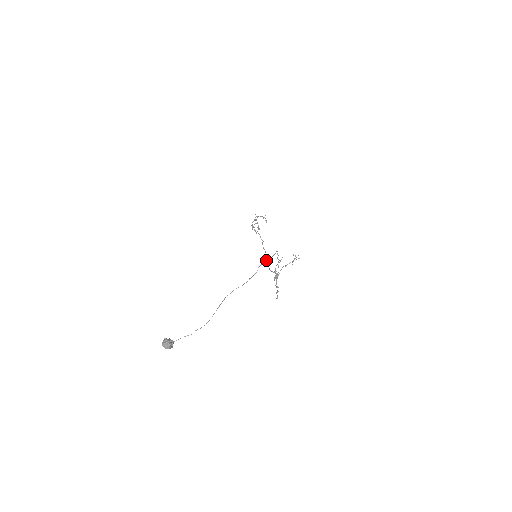
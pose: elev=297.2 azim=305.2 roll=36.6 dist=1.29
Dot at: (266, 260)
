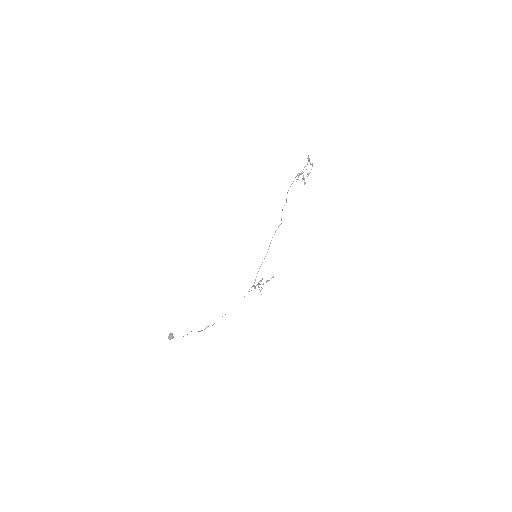
Dot at: occluded
